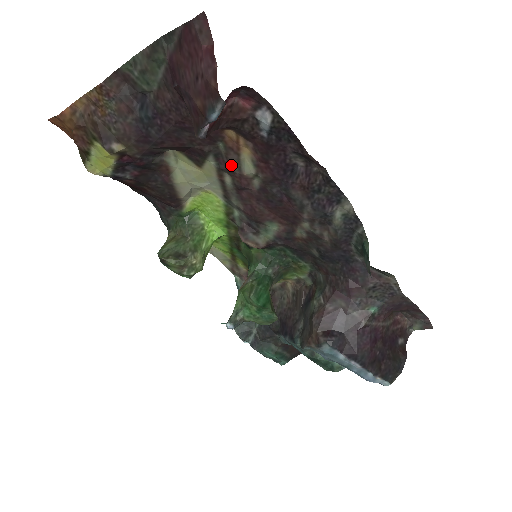
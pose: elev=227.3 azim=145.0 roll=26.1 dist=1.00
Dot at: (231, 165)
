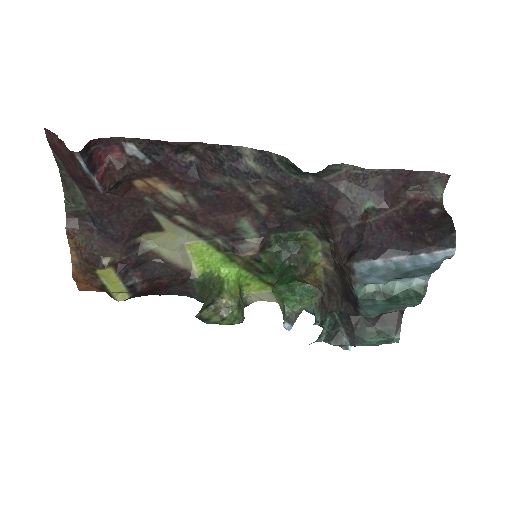
Dot at: (167, 205)
